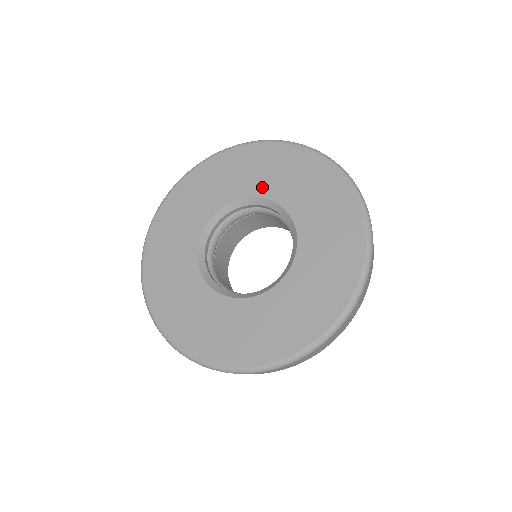
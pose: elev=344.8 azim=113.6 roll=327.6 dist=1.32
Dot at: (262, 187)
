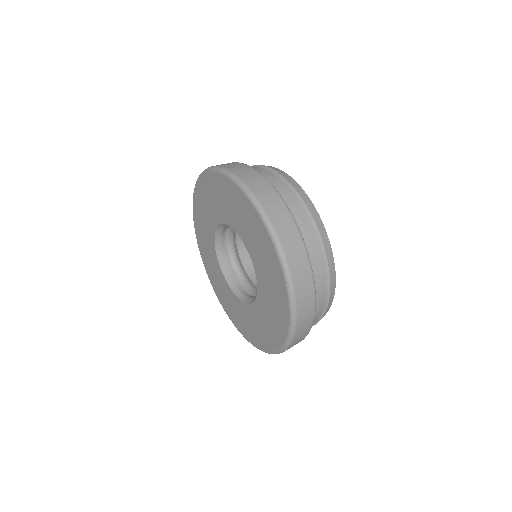
Dot at: (239, 229)
